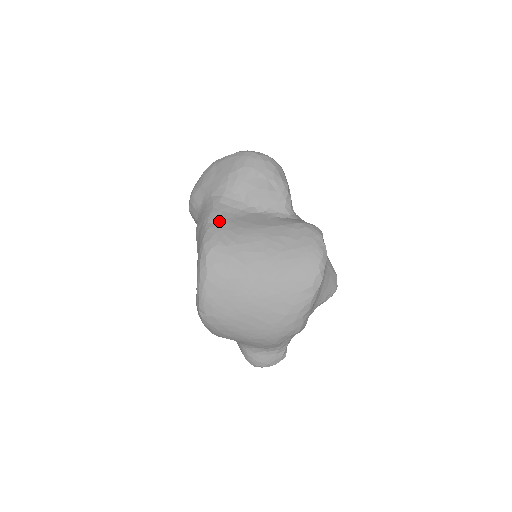
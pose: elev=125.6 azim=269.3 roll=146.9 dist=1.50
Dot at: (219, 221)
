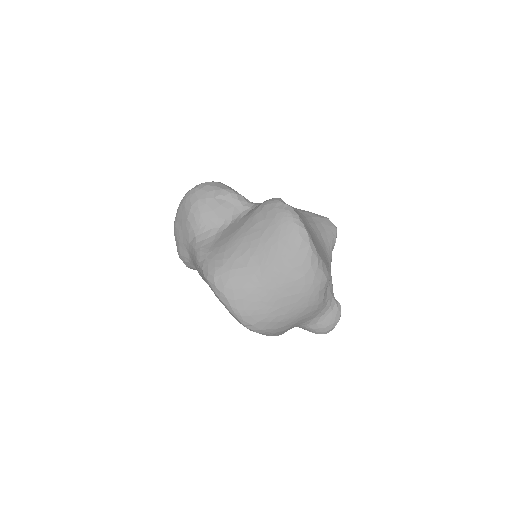
Dot at: (205, 255)
